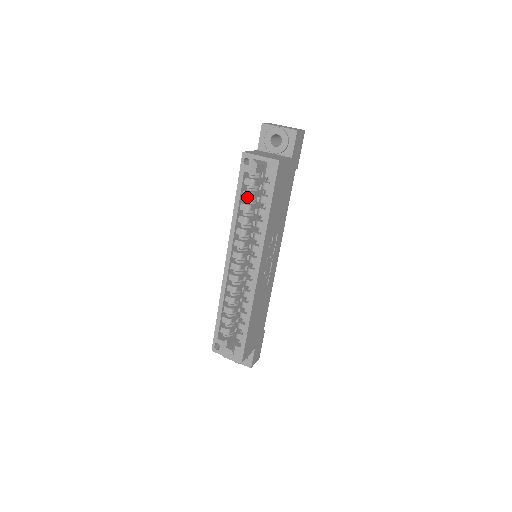
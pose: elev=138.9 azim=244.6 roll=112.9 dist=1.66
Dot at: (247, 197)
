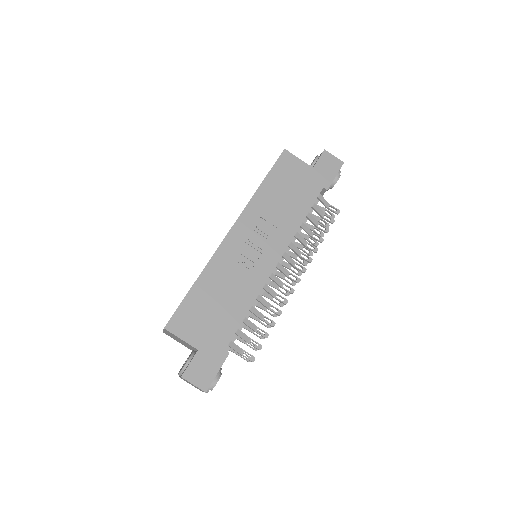
Dot at: occluded
